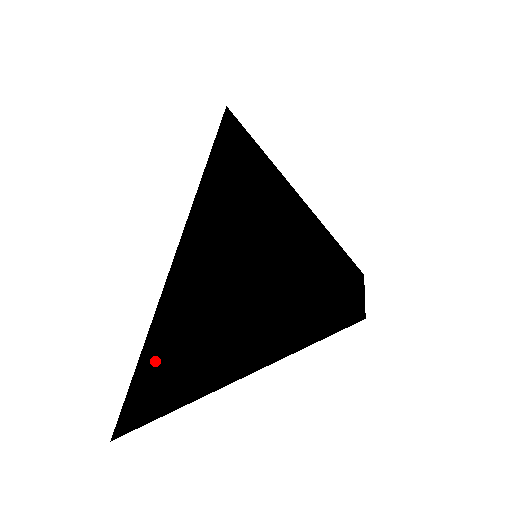
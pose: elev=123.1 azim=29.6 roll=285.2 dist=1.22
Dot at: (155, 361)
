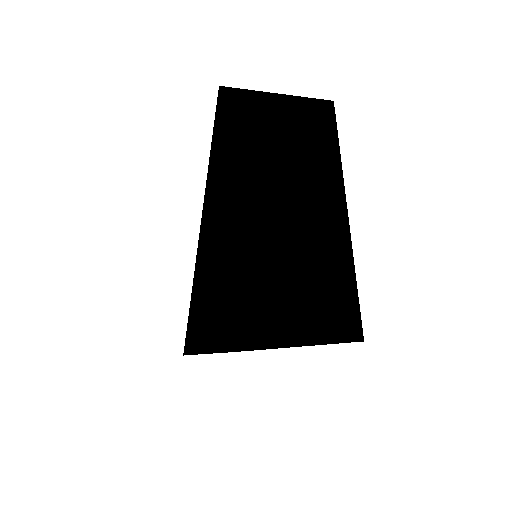
Dot at: (190, 324)
